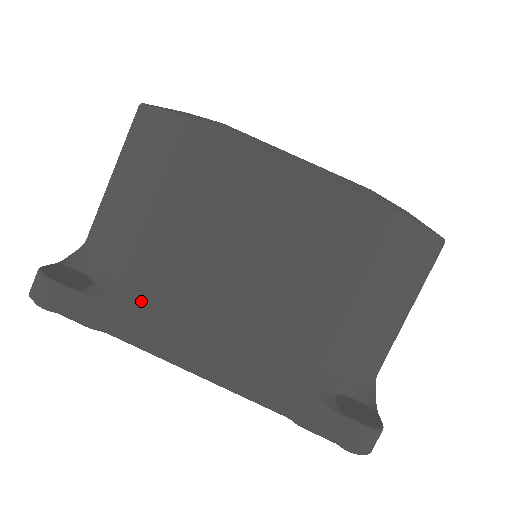
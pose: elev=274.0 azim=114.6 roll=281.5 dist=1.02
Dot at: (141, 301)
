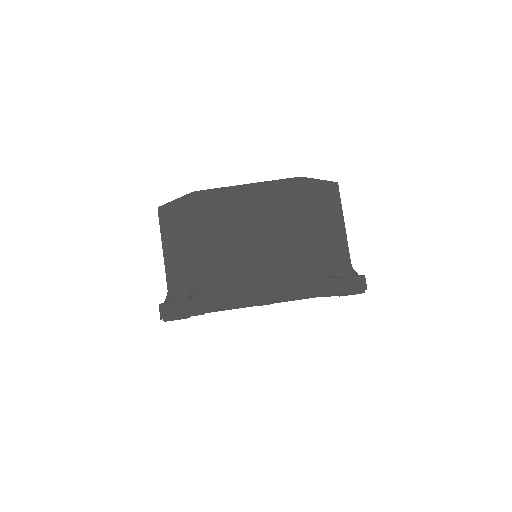
Dot at: (218, 286)
